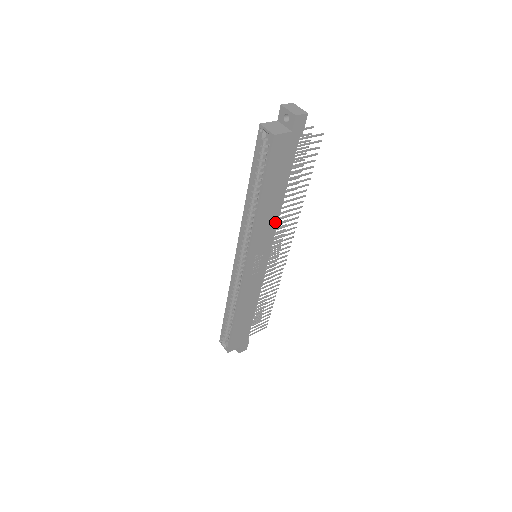
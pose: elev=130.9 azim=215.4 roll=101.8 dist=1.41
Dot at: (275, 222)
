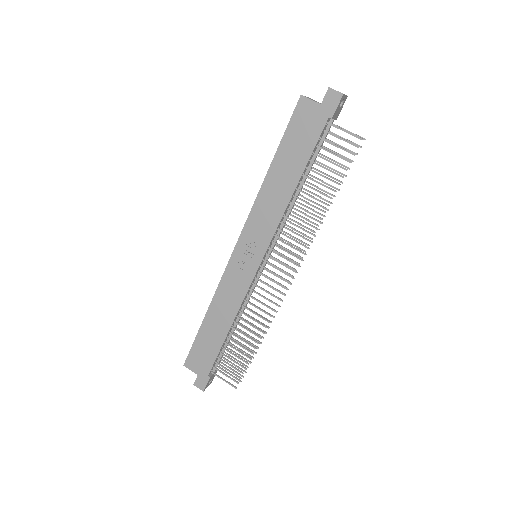
Dot at: (280, 214)
